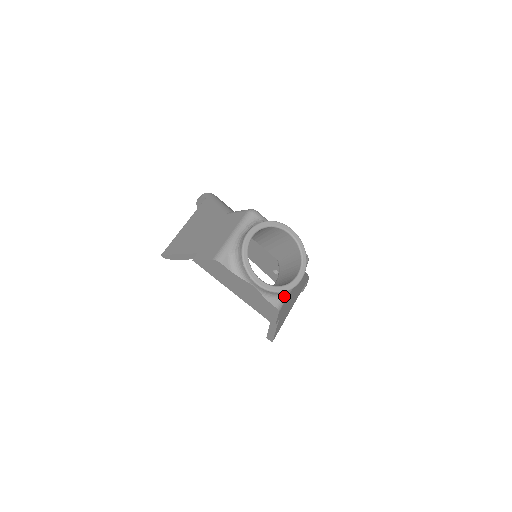
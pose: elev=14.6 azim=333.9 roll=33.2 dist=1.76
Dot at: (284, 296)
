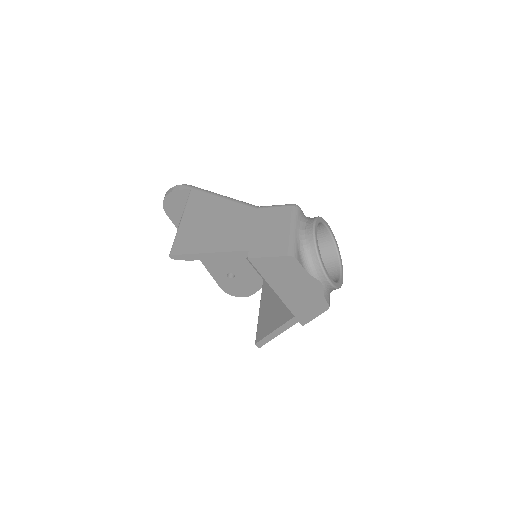
Dot at: occluded
